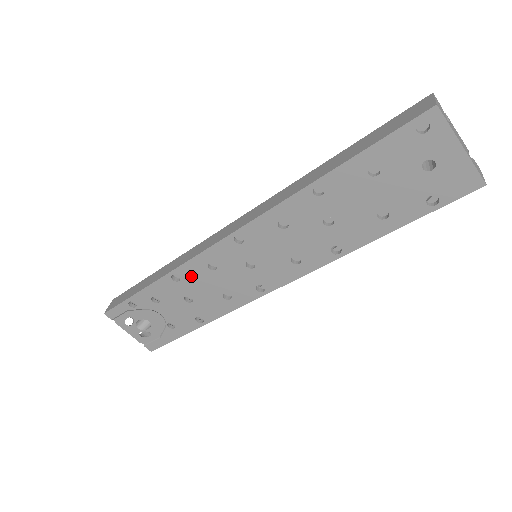
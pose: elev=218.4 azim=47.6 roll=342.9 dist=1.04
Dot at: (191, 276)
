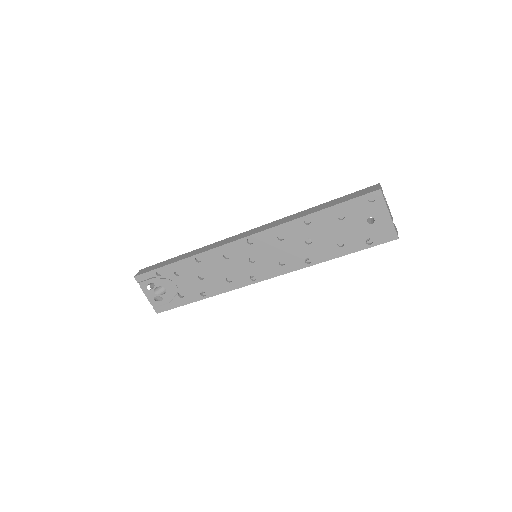
Dot at: (209, 260)
